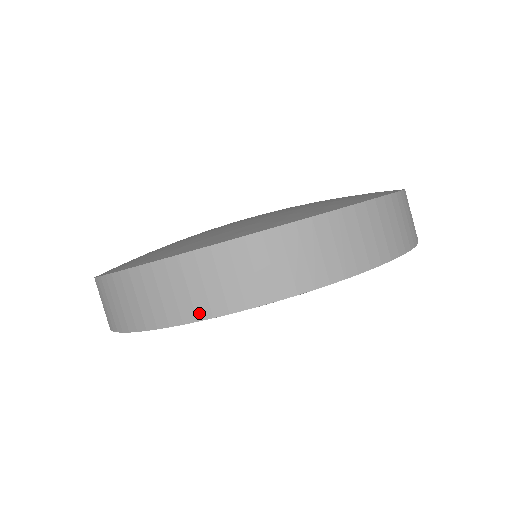
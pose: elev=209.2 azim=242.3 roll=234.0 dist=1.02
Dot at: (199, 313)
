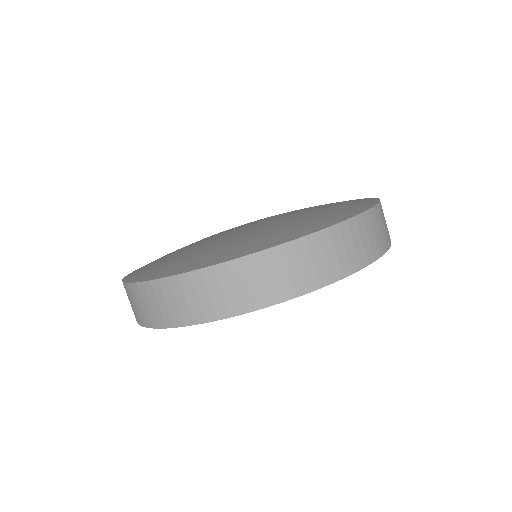
Dot at: (195, 319)
